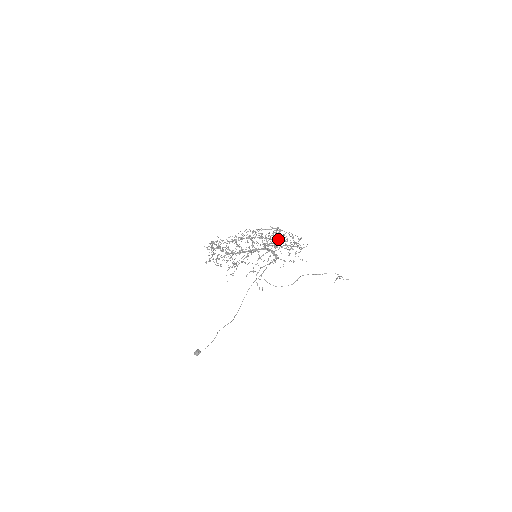
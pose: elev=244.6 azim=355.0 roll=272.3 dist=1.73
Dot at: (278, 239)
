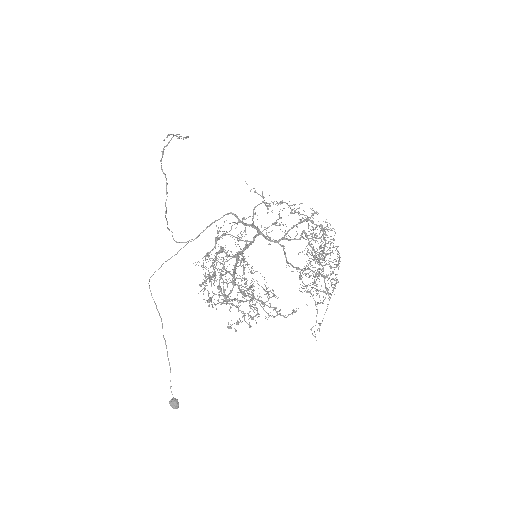
Dot at: occluded
